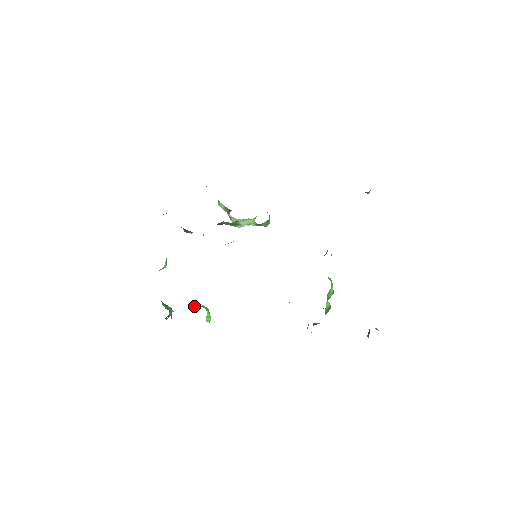
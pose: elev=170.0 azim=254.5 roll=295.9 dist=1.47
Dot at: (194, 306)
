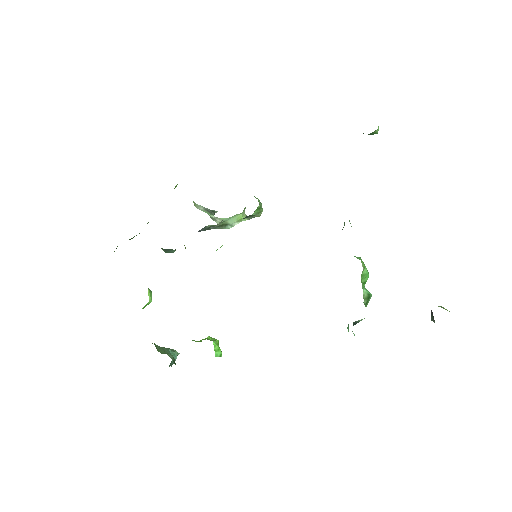
Dot at: (198, 341)
